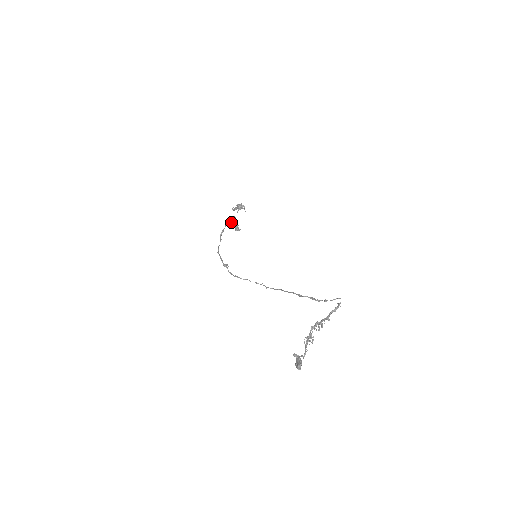
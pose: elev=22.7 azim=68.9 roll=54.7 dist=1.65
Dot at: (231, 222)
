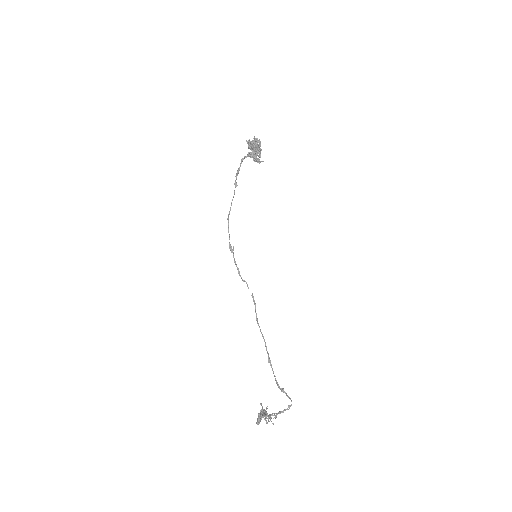
Dot at: (249, 154)
